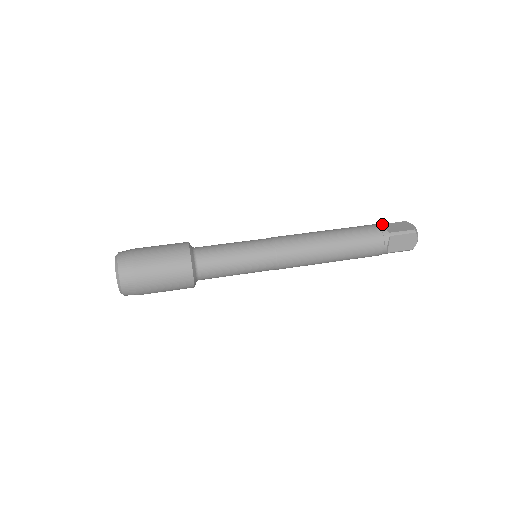
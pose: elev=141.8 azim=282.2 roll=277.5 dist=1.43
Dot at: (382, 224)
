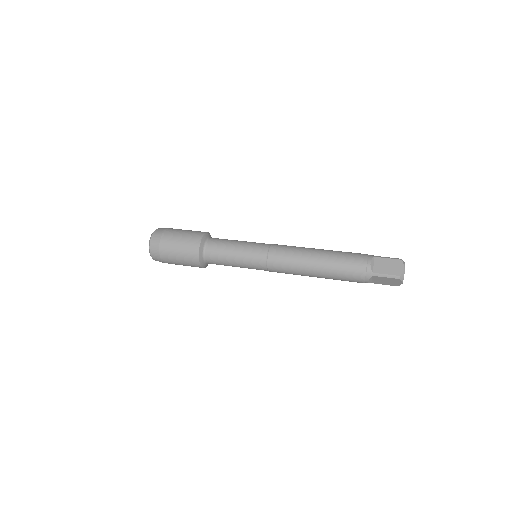
Dot at: occluded
